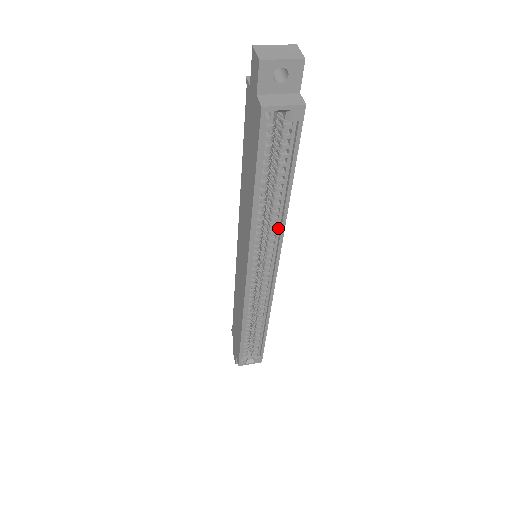
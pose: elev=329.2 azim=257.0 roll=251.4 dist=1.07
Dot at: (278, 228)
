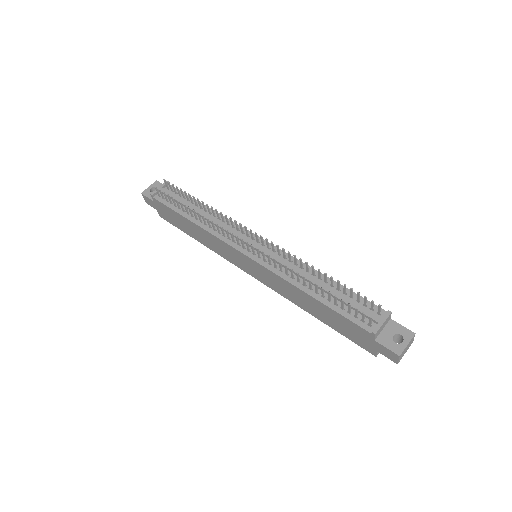
Dot at: occluded
